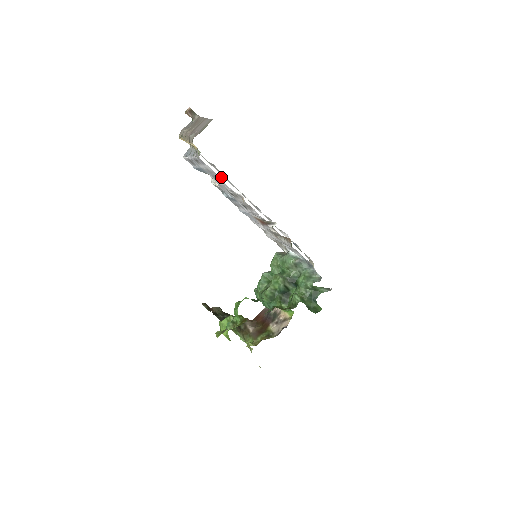
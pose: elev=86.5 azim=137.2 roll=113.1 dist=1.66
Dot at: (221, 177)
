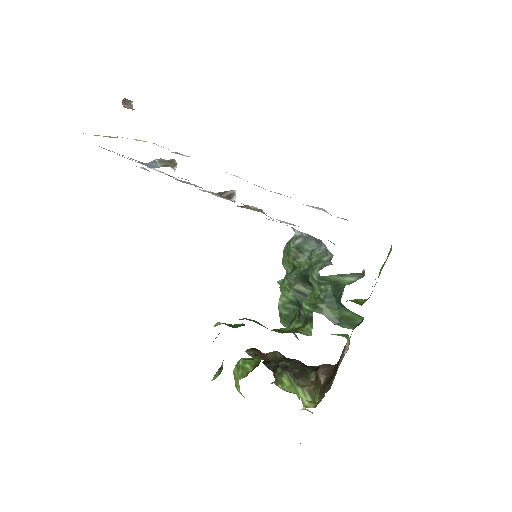
Dot at: occluded
